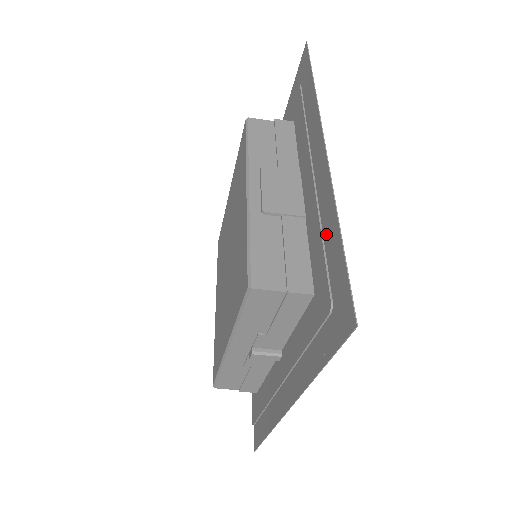
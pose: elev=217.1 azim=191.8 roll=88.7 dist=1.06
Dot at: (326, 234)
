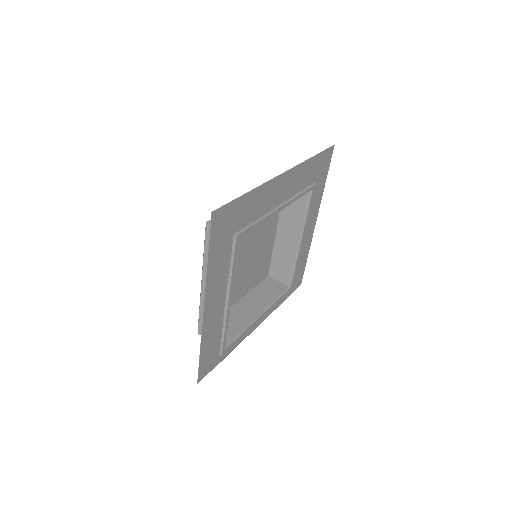
Dot at: (252, 204)
